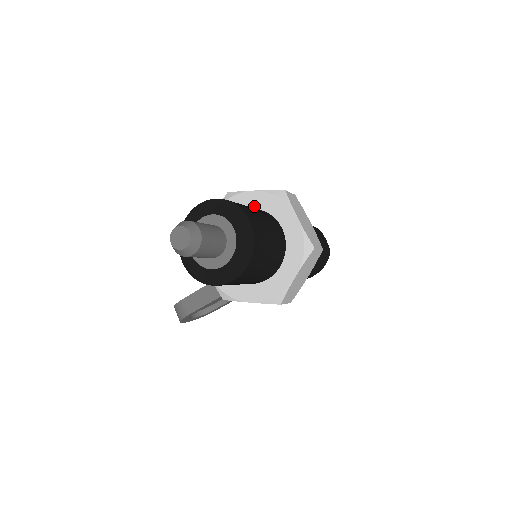
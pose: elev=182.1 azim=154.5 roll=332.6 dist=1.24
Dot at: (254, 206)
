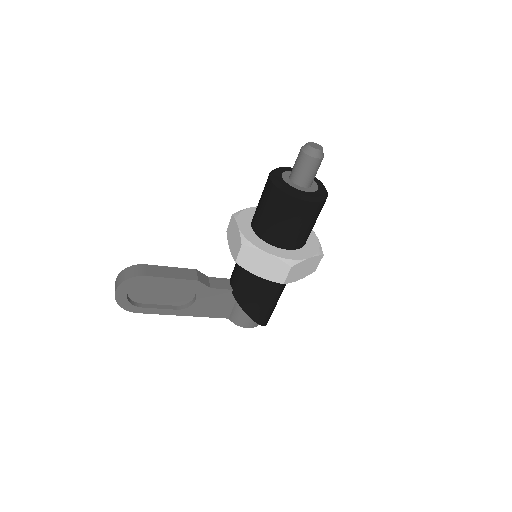
Dot at: occluded
